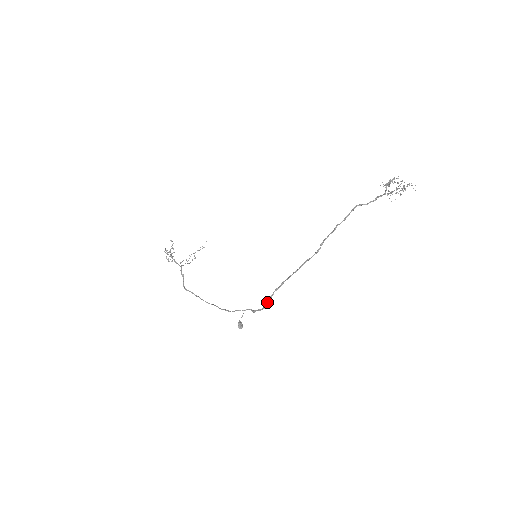
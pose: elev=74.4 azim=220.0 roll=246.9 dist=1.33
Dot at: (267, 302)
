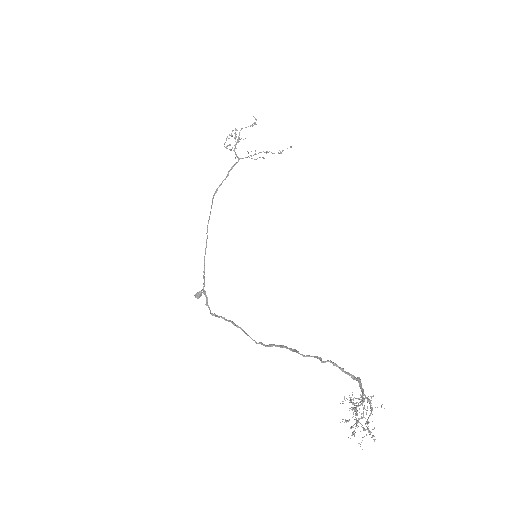
Dot at: (214, 314)
